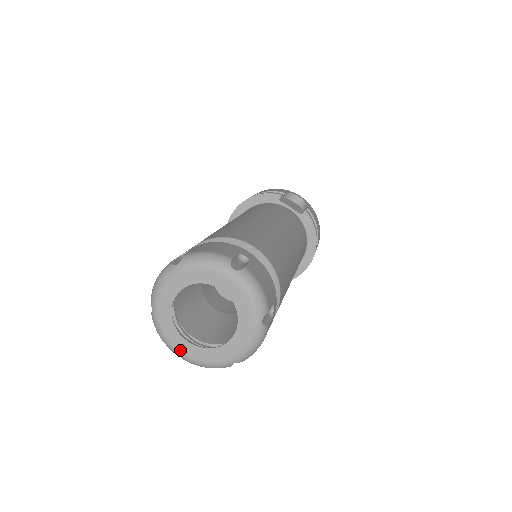
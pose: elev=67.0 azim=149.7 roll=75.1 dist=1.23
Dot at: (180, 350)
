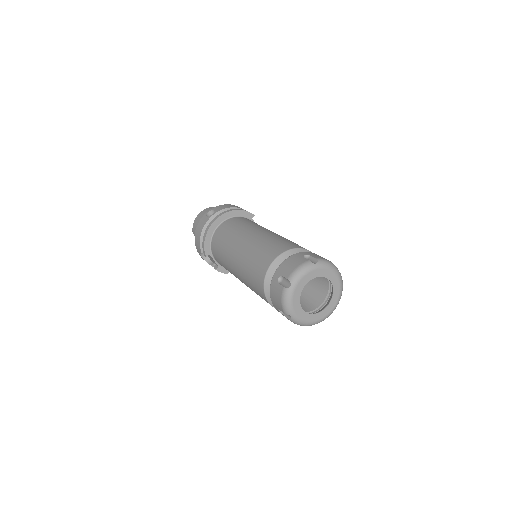
Dot at: (296, 313)
